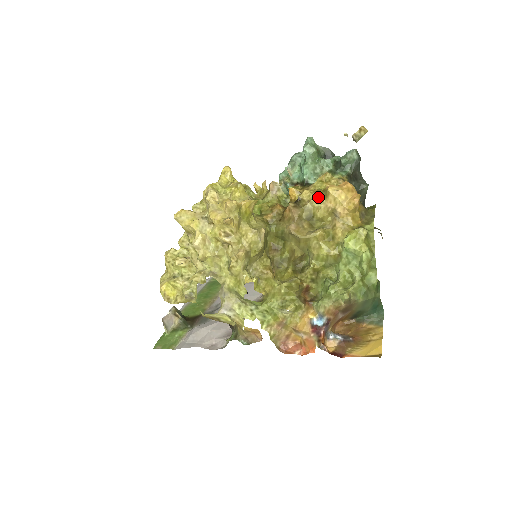
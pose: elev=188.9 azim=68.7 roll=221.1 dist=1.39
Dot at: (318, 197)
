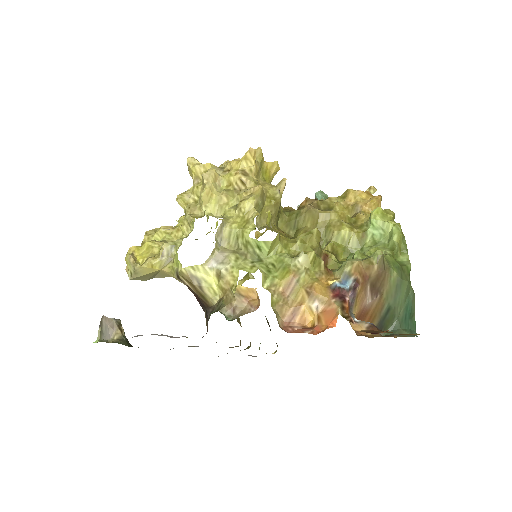
Dot at: (337, 197)
